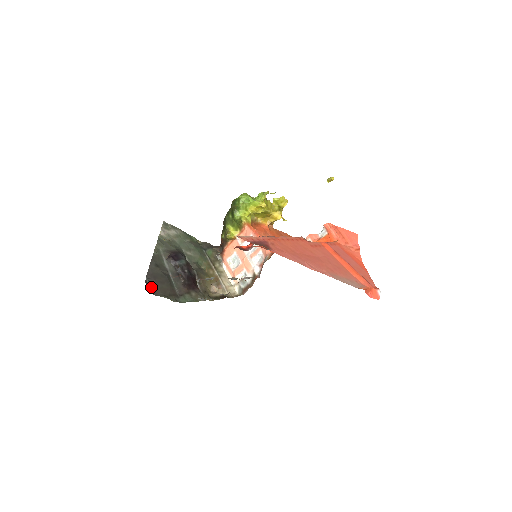
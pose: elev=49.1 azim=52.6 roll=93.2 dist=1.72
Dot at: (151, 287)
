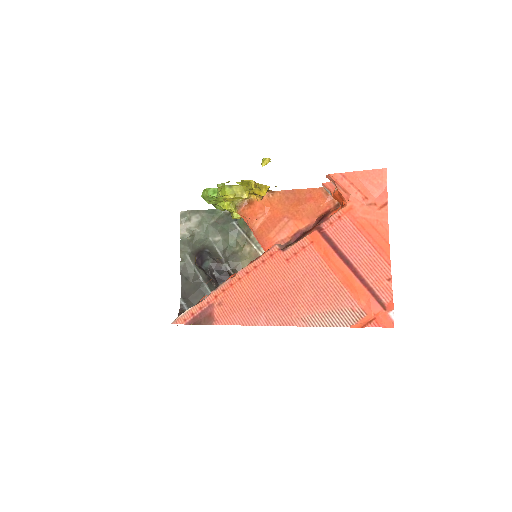
Dot at: (188, 307)
